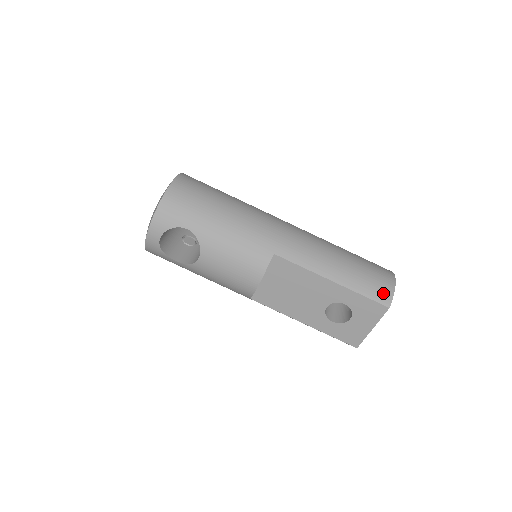
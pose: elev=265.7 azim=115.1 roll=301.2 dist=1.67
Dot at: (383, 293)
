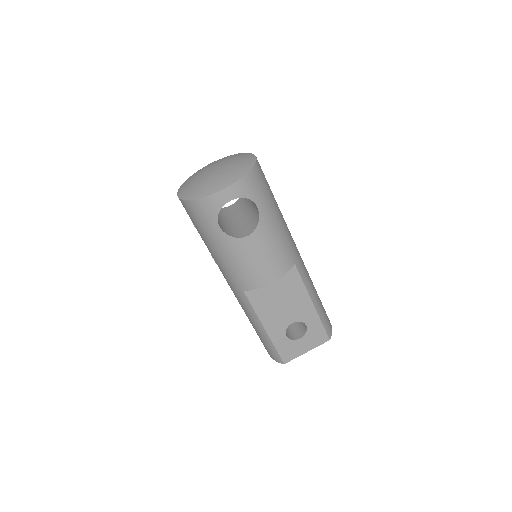
Dot at: (329, 327)
